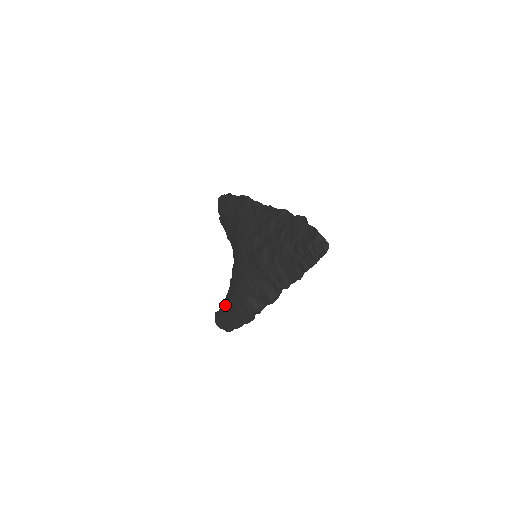
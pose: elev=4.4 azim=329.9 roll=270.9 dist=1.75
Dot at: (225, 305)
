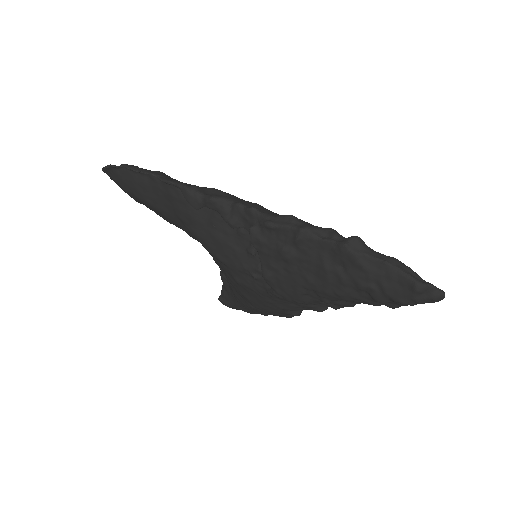
Dot at: (235, 301)
